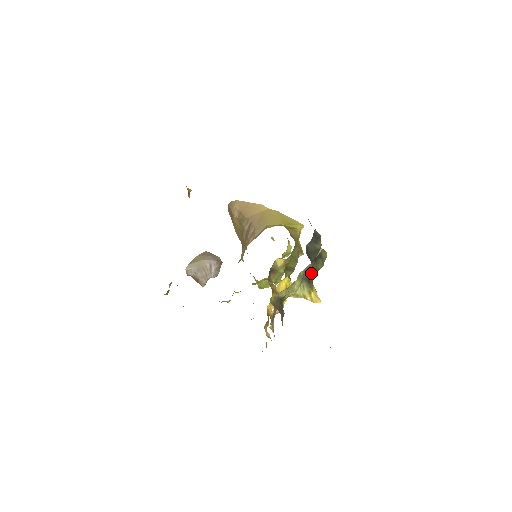
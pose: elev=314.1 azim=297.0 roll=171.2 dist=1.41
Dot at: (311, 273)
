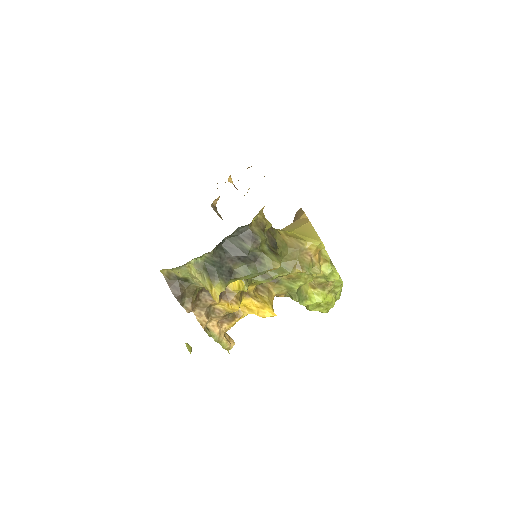
Dot at: (216, 267)
